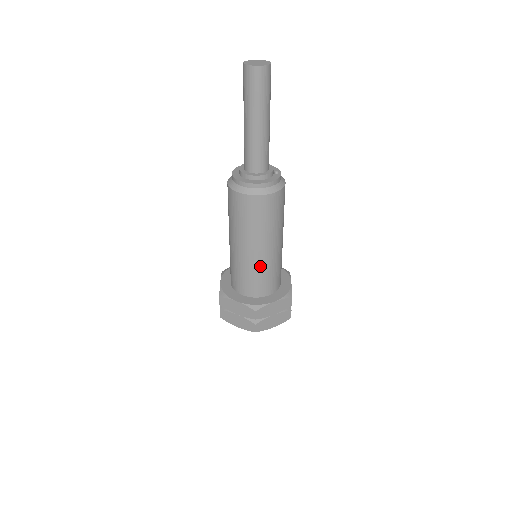
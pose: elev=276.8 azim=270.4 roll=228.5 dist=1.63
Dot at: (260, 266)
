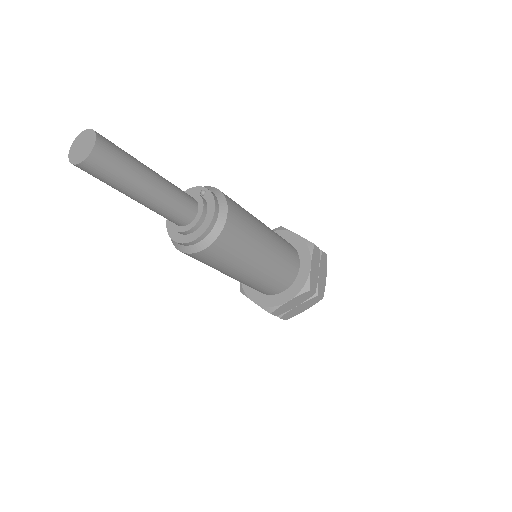
Dot at: (276, 263)
